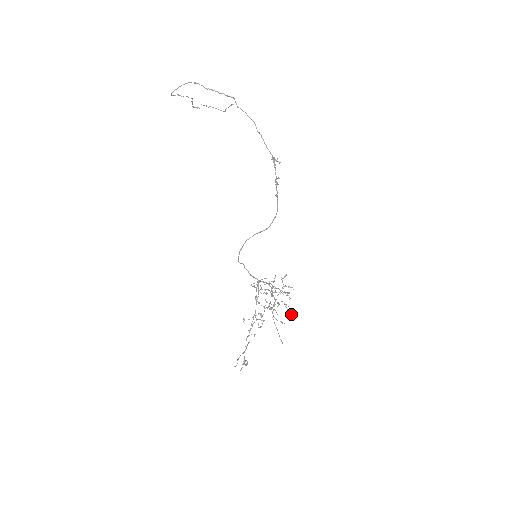
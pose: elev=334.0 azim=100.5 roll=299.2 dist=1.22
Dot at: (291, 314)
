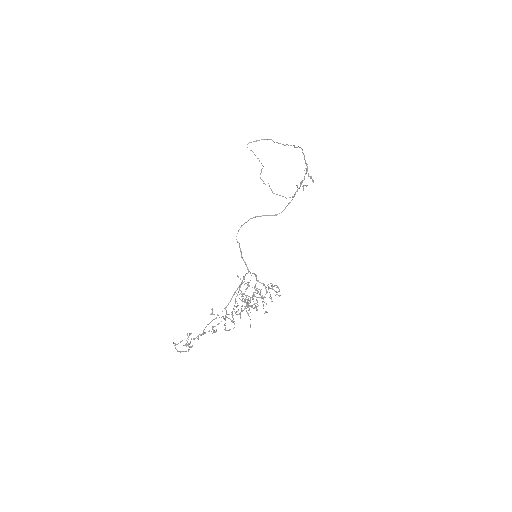
Dot at: (265, 311)
